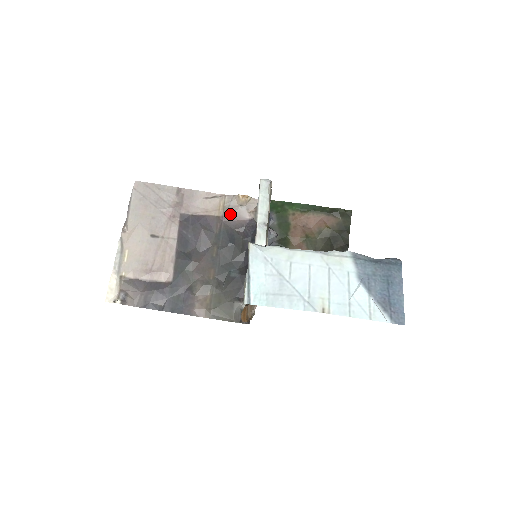
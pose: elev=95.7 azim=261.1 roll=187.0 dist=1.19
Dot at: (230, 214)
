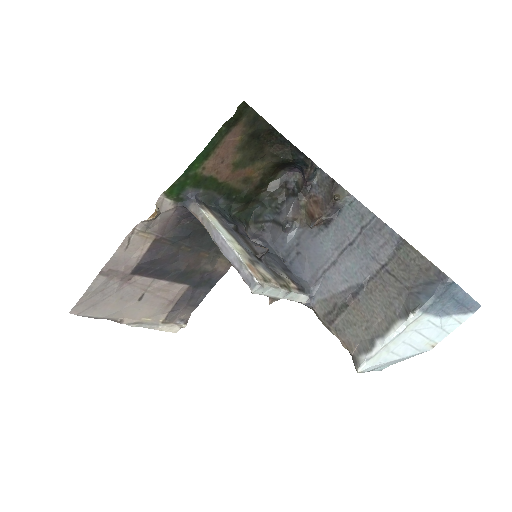
Dot at: (159, 229)
